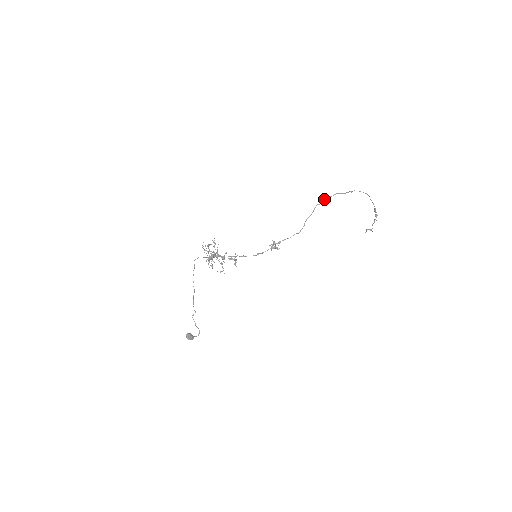
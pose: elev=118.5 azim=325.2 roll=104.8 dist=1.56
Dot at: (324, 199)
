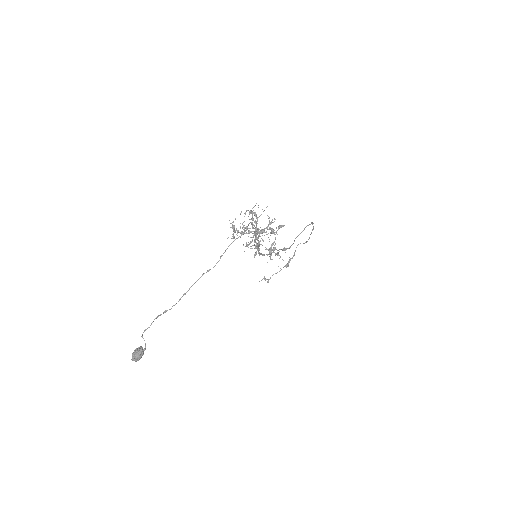
Dot at: (311, 223)
